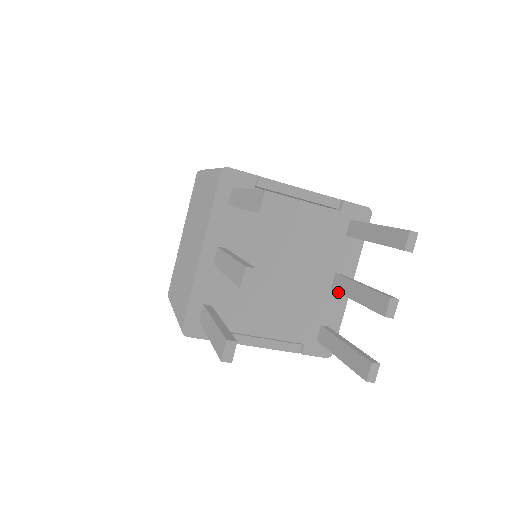
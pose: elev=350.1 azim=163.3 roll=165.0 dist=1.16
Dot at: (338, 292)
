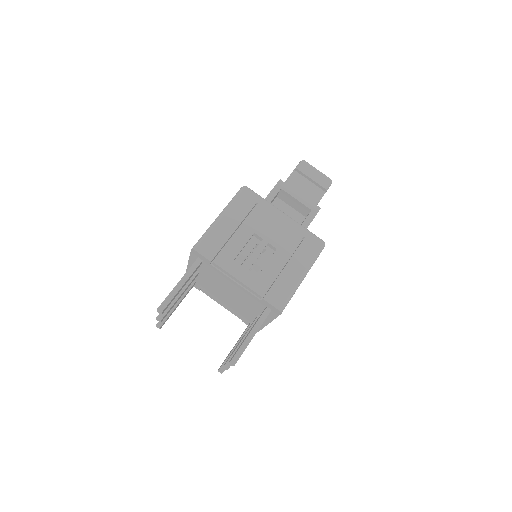
Dot at: (251, 324)
